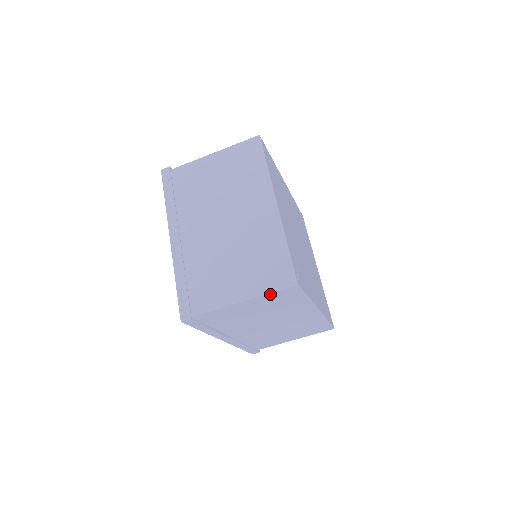
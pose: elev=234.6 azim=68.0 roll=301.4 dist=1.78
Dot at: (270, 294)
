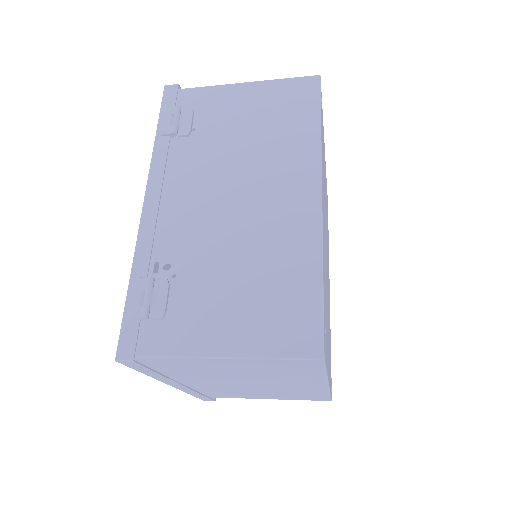
Dot at: occluded
